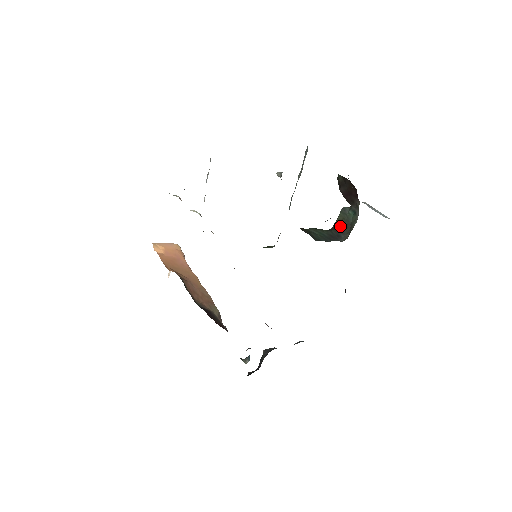
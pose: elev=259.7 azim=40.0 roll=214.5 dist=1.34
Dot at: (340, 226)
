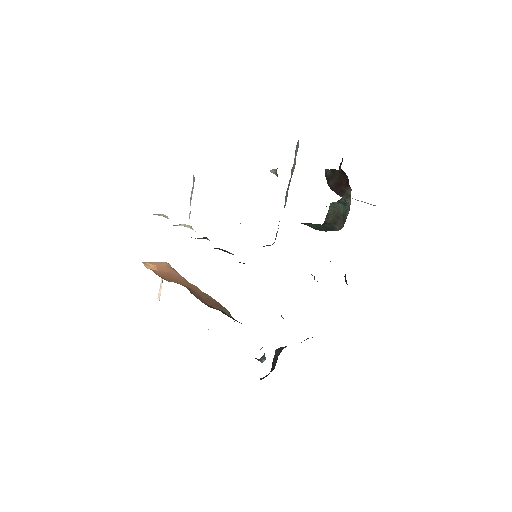
Dot at: (332, 219)
